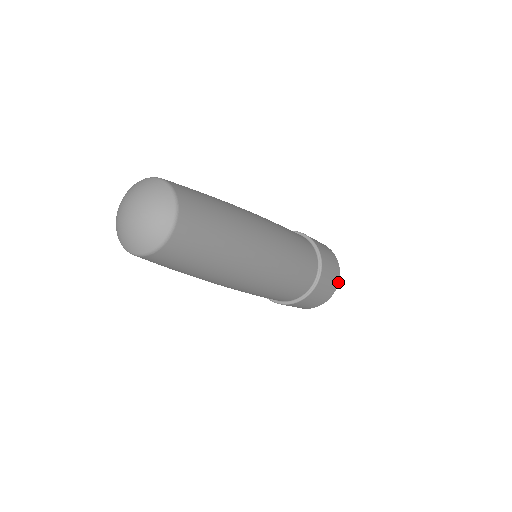
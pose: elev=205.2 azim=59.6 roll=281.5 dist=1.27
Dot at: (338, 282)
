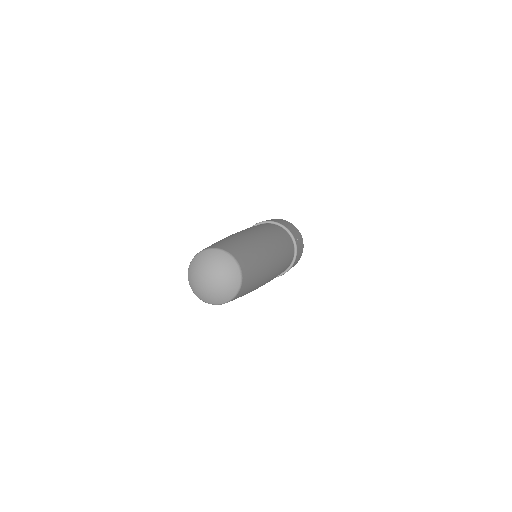
Dot at: occluded
